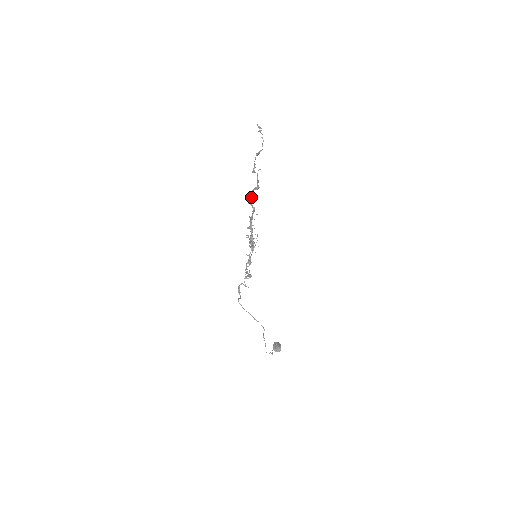
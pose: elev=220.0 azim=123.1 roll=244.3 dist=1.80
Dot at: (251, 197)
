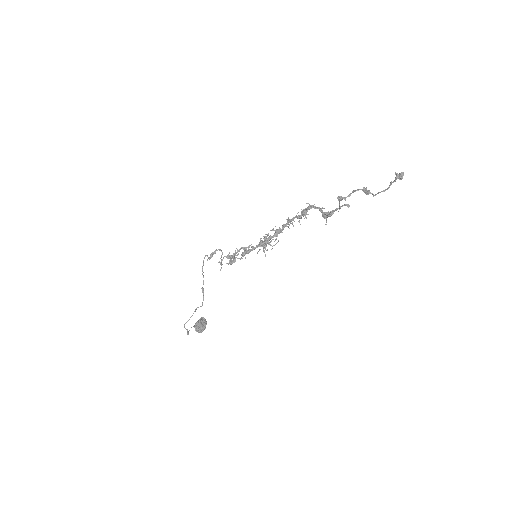
Dot at: (311, 207)
